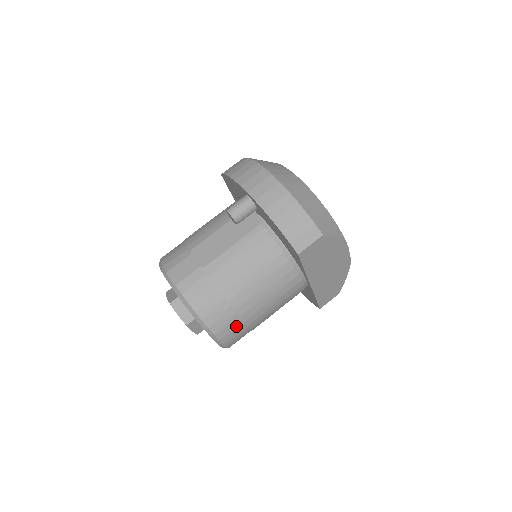
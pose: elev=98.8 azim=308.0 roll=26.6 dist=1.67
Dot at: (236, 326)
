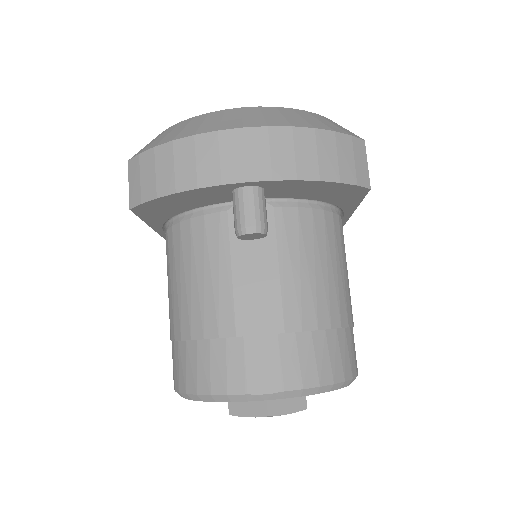
Dot at: occluded
